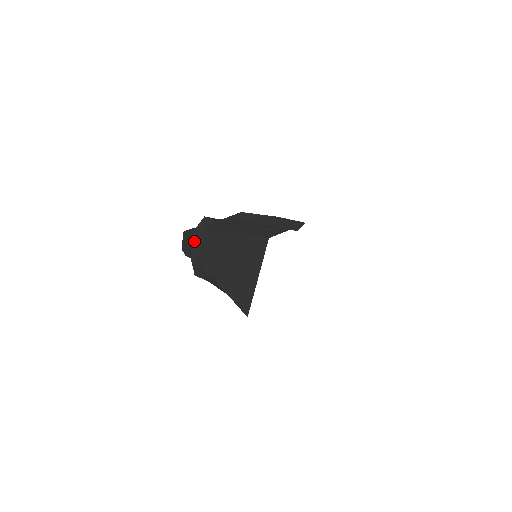
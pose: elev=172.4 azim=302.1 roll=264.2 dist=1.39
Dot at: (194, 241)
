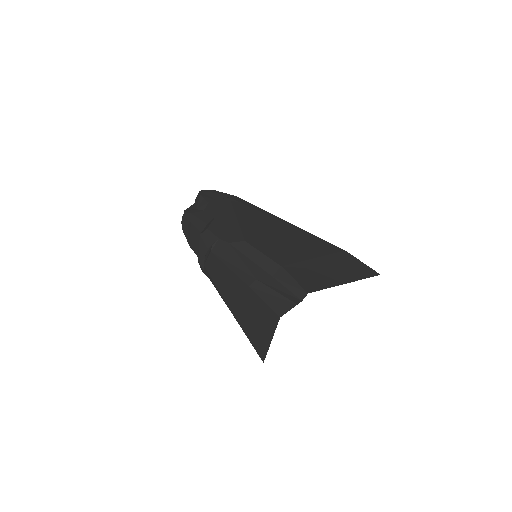
Dot at: (199, 247)
